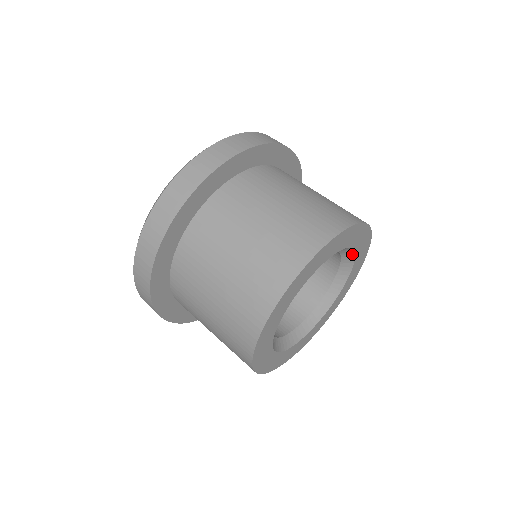
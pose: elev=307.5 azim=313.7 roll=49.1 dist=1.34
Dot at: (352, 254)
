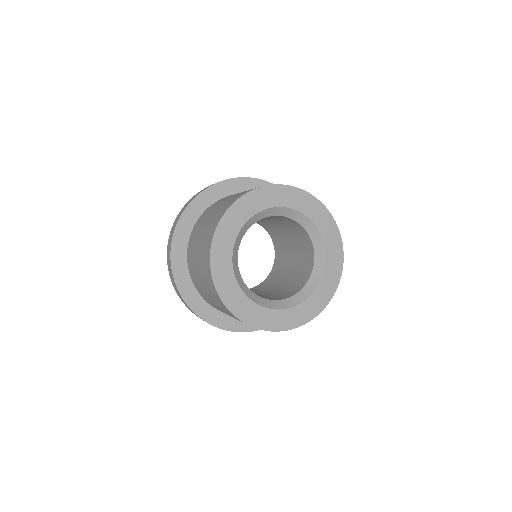
Dot at: (322, 248)
